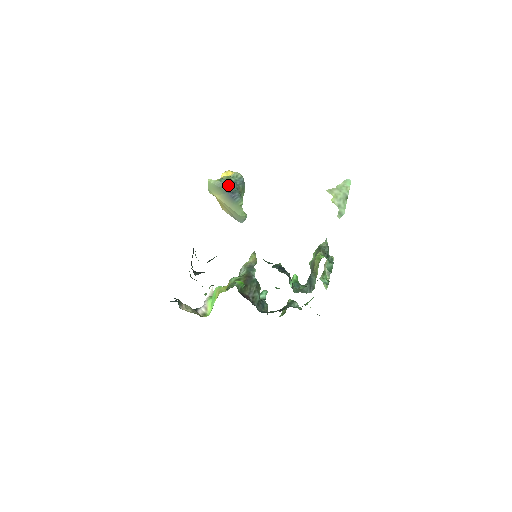
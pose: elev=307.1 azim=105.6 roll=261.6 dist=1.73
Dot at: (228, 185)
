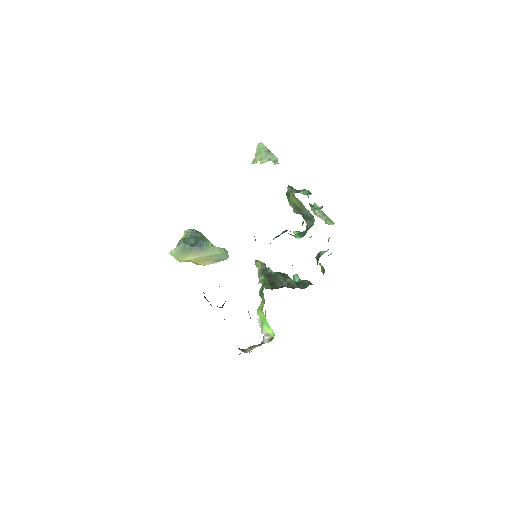
Dot at: (187, 243)
